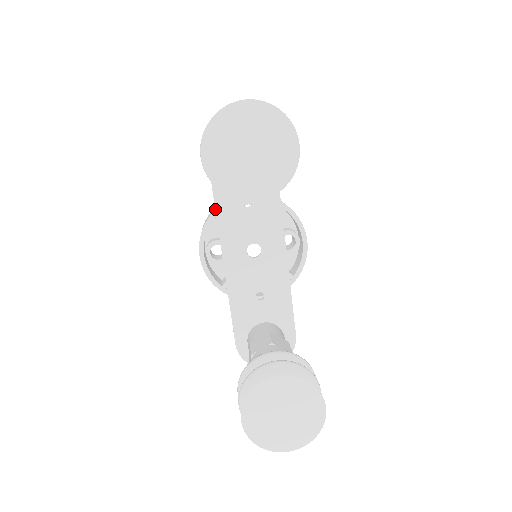
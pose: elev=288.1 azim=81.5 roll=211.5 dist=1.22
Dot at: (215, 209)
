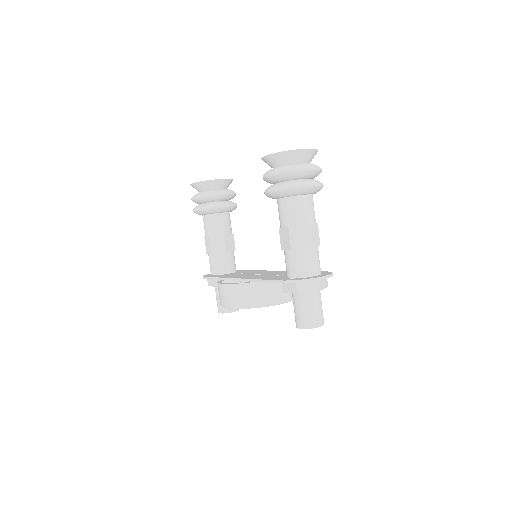
Dot at: (221, 278)
